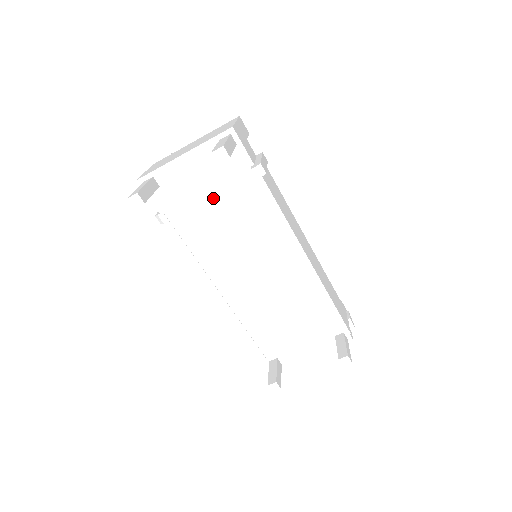
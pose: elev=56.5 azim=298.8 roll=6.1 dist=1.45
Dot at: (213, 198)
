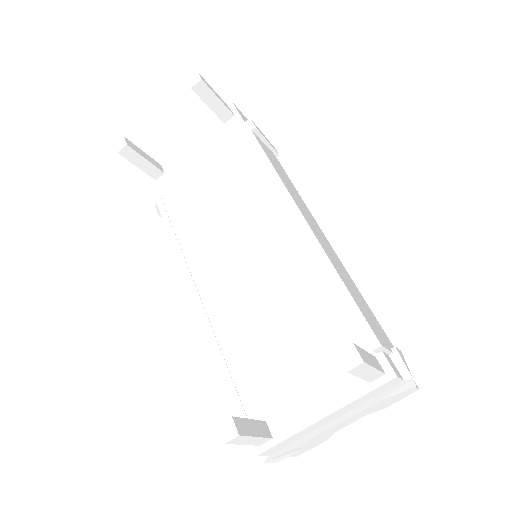
Dot at: (208, 173)
